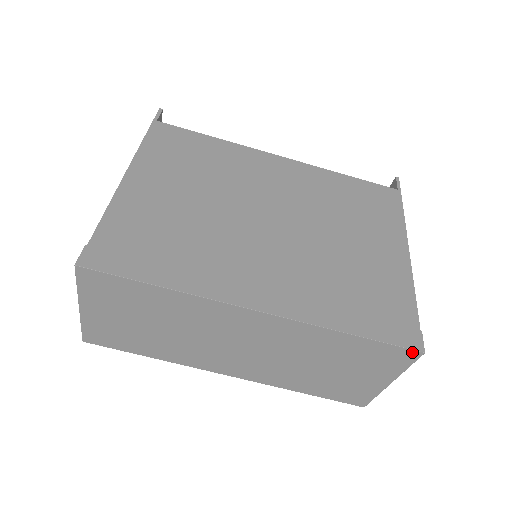
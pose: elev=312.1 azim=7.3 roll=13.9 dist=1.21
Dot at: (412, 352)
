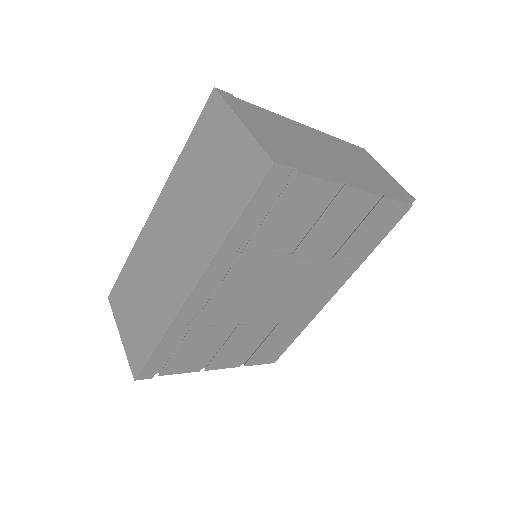
Dot at: (211, 99)
